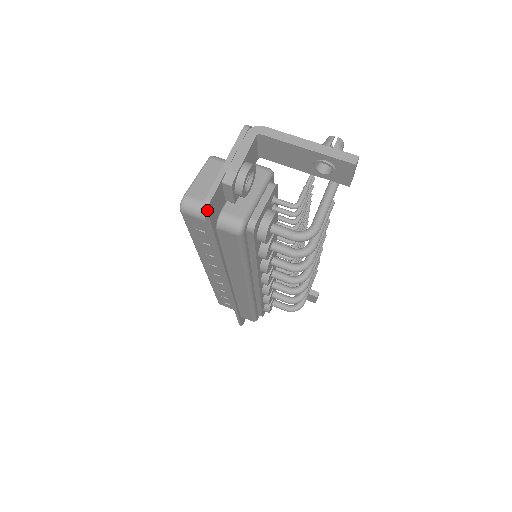
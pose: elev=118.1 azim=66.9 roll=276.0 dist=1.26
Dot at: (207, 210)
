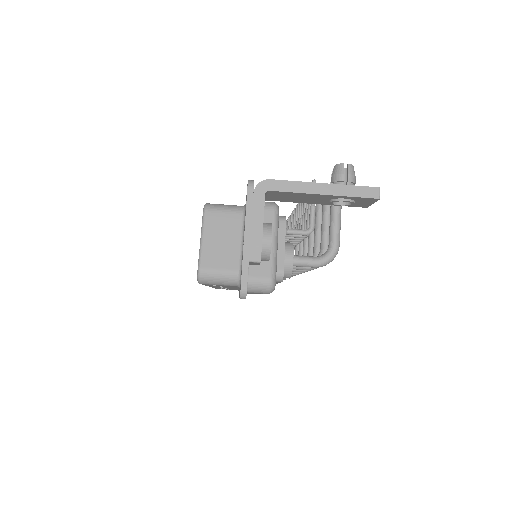
Dot at: (245, 298)
